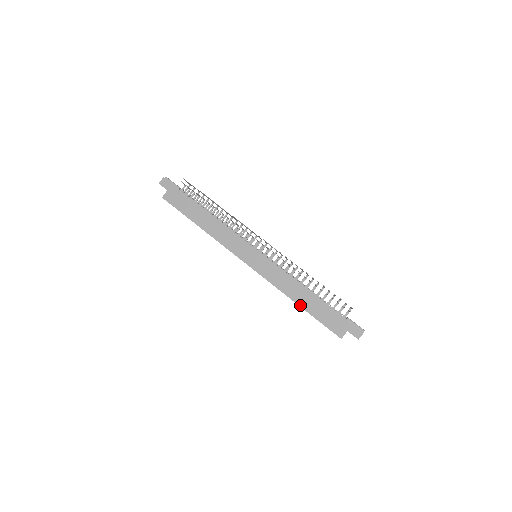
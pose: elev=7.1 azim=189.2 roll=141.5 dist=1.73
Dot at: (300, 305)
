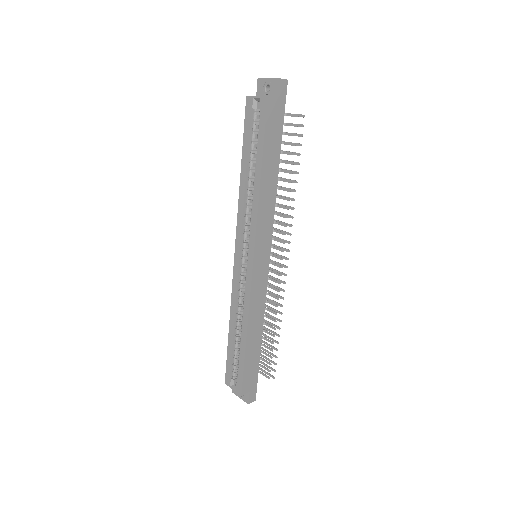
Dot at: (247, 341)
